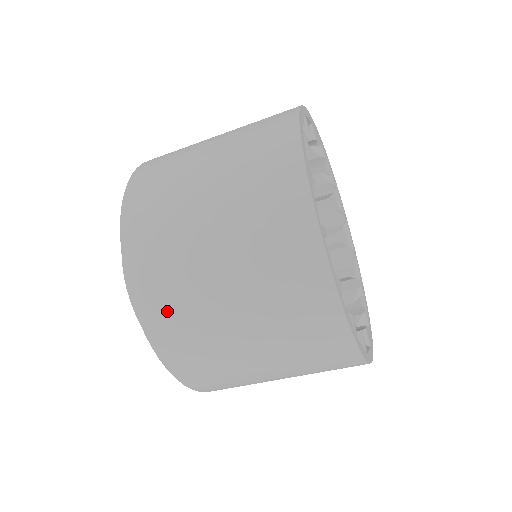
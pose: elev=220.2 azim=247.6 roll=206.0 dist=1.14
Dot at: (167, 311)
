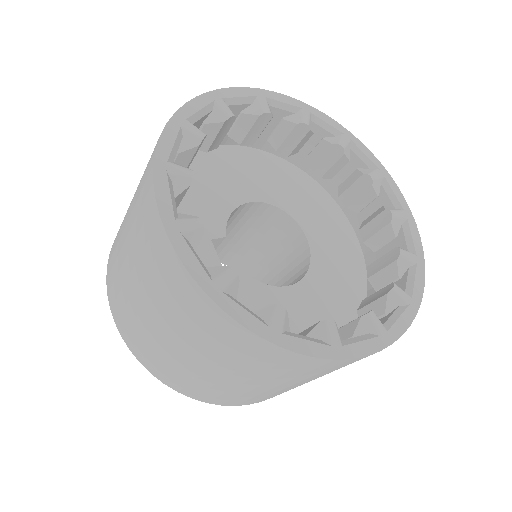
Dot at: (113, 282)
